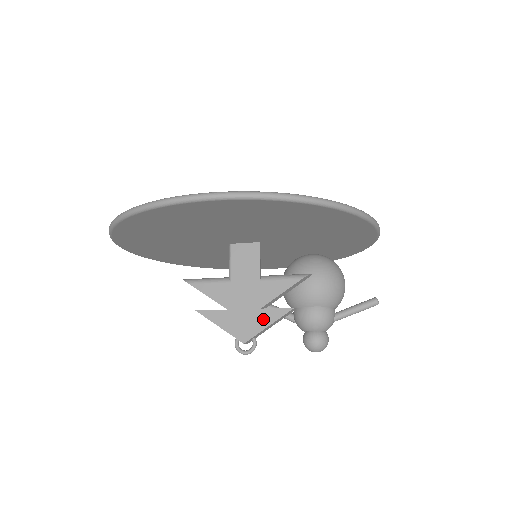
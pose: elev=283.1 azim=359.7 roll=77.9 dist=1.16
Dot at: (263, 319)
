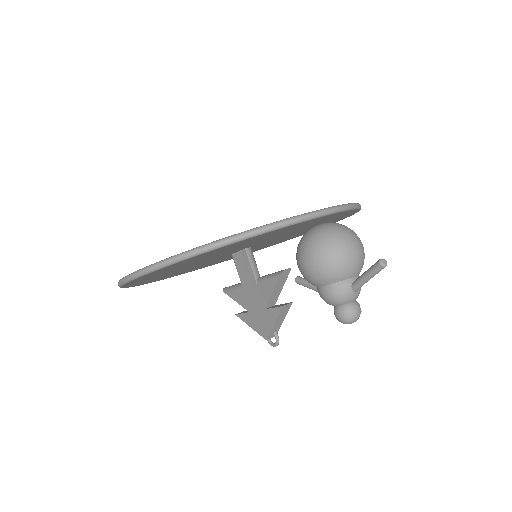
Dot at: (269, 318)
